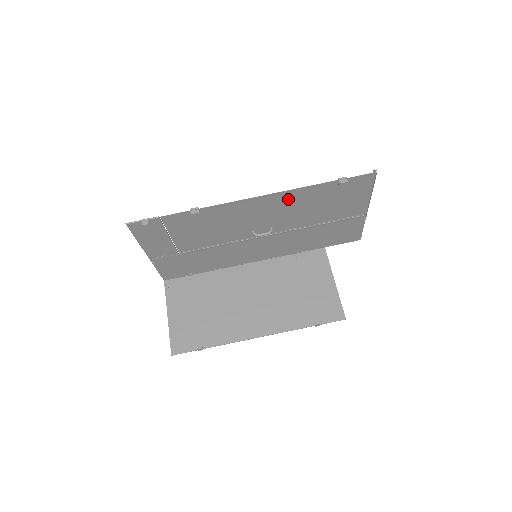
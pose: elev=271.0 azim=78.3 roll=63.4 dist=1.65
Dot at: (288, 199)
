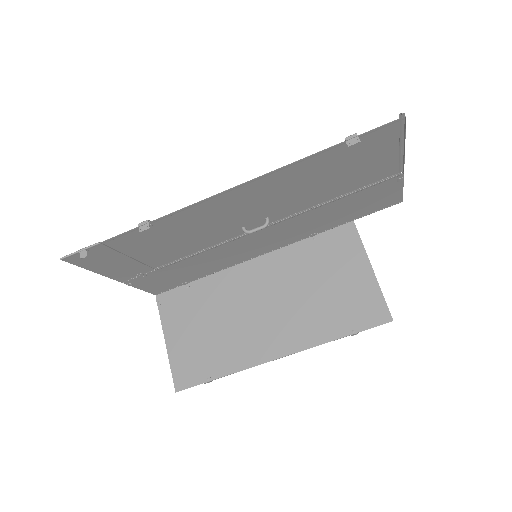
Dot at: (275, 182)
